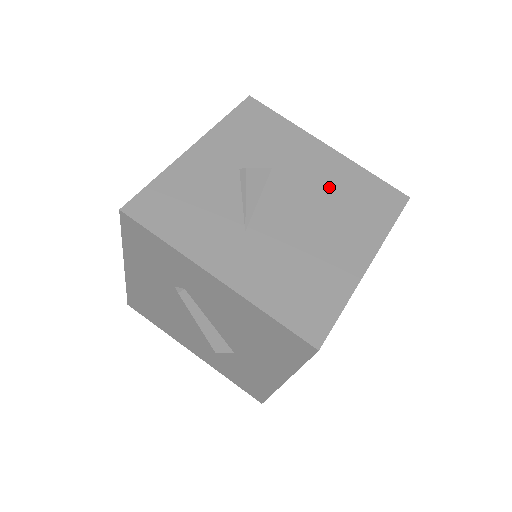
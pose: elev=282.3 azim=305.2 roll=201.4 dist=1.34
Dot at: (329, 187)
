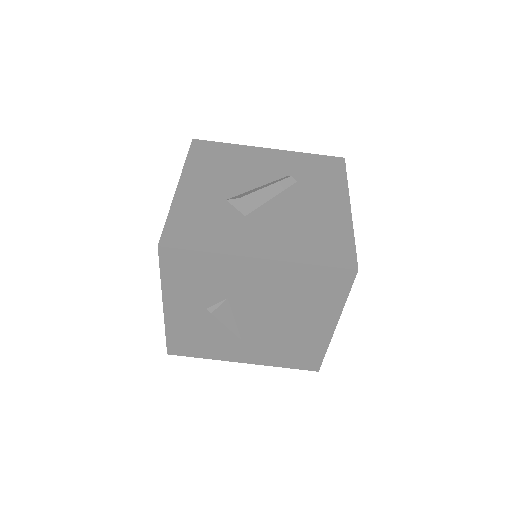
Dot at: (280, 293)
